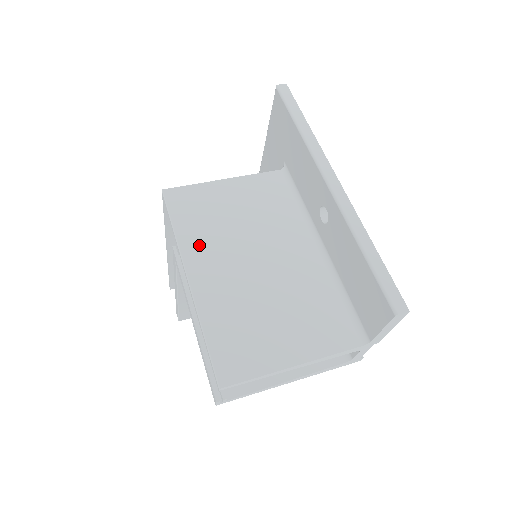
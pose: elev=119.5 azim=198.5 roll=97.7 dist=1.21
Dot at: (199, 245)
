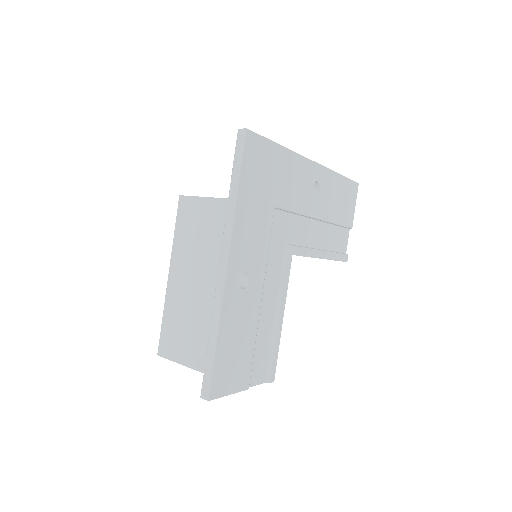
Dot at: (181, 254)
